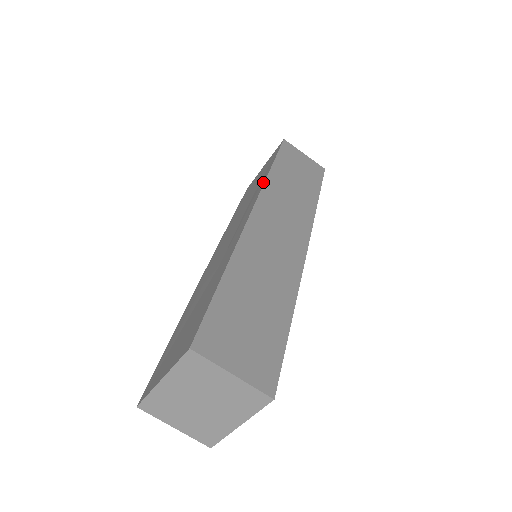
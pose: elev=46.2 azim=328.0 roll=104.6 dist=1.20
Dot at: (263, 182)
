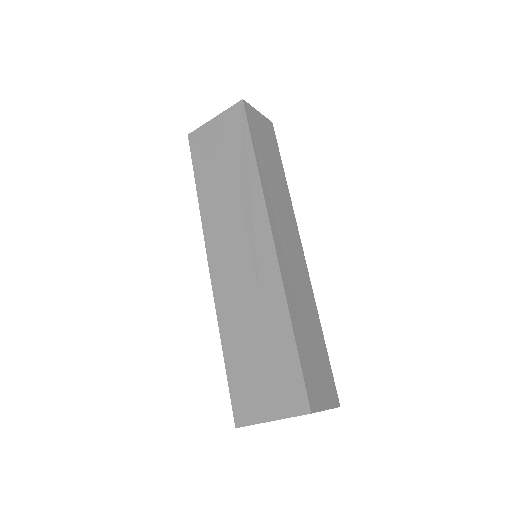
Dot at: (259, 187)
